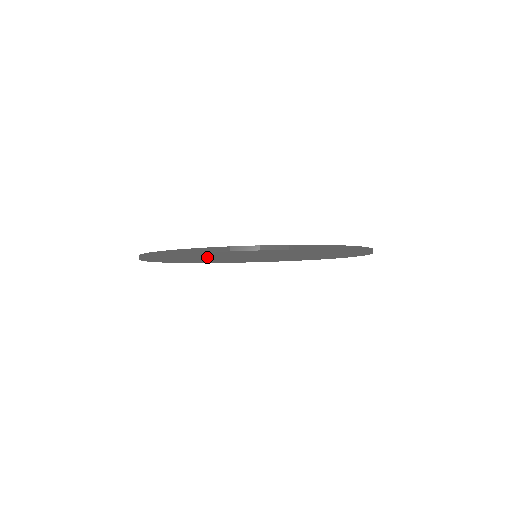
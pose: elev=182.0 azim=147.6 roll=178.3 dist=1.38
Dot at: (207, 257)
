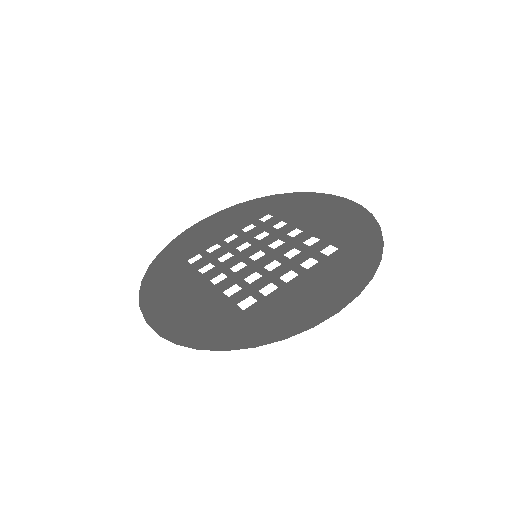
Dot at: occluded
